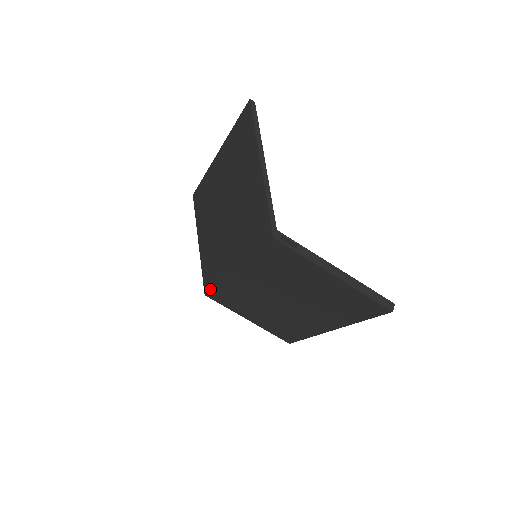
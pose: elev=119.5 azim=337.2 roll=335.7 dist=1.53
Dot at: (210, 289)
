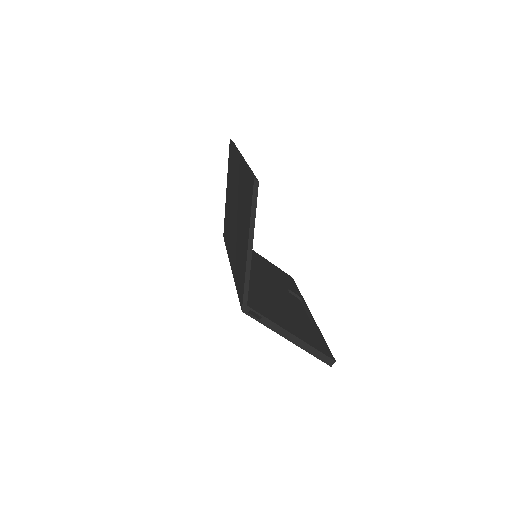
Dot at: (225, 242)
